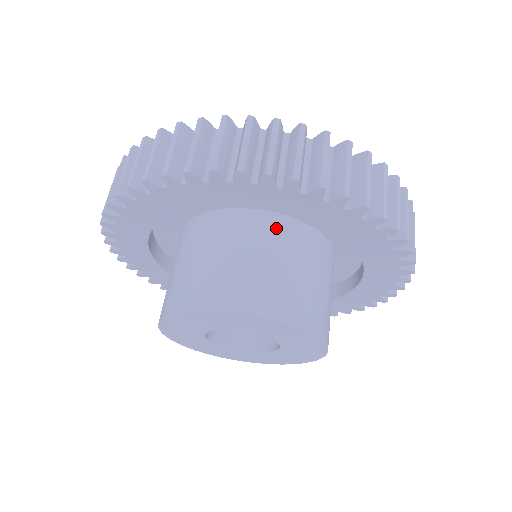
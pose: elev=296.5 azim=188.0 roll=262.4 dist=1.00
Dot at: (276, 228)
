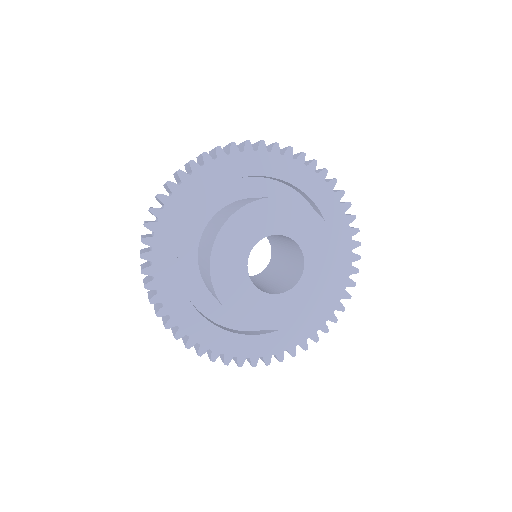
Dot at: occluded
